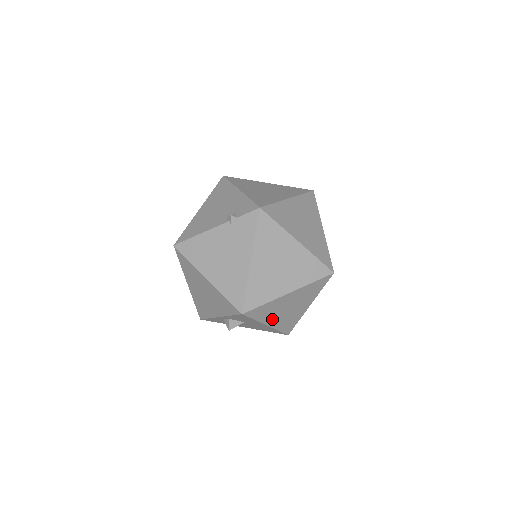
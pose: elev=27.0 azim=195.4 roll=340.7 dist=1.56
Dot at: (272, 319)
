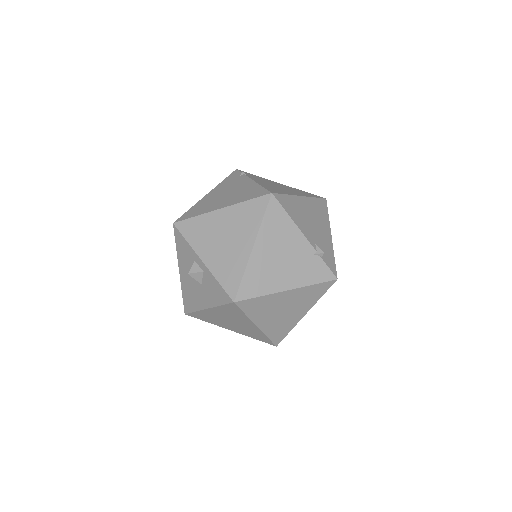
Dot at: (217, 312)
